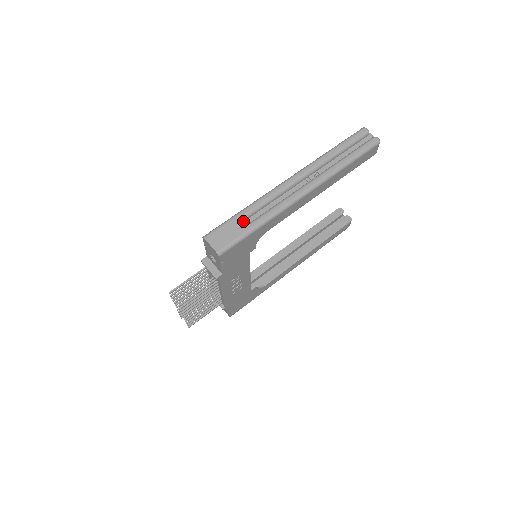
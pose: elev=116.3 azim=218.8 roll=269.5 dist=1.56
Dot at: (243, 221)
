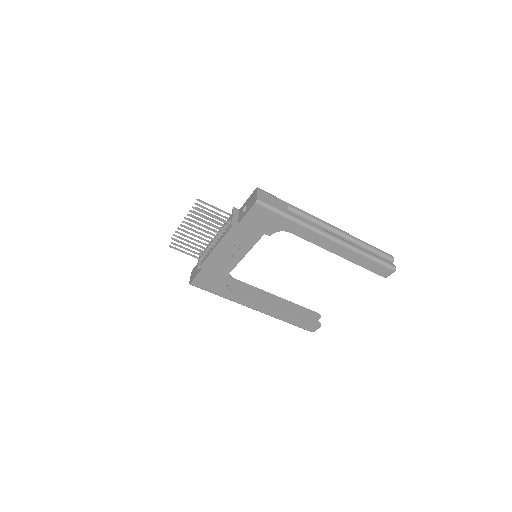
Dot at: (286, 207)
